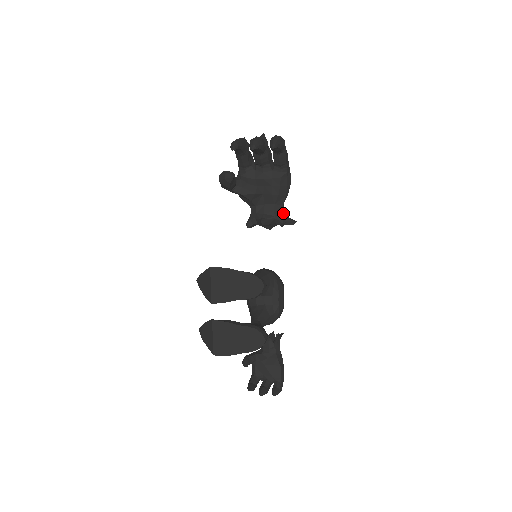
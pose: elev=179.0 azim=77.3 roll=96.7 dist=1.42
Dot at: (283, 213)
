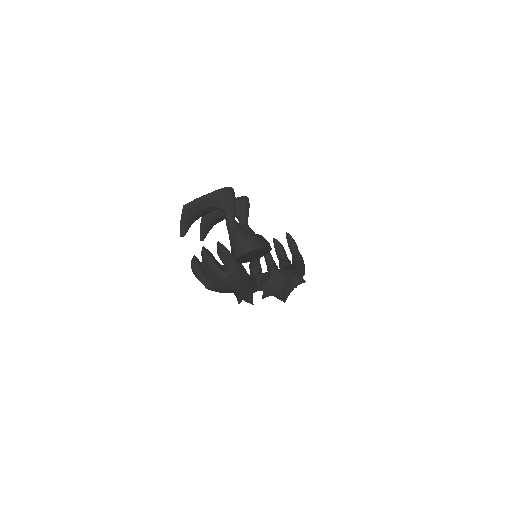
Dot at: occluded
